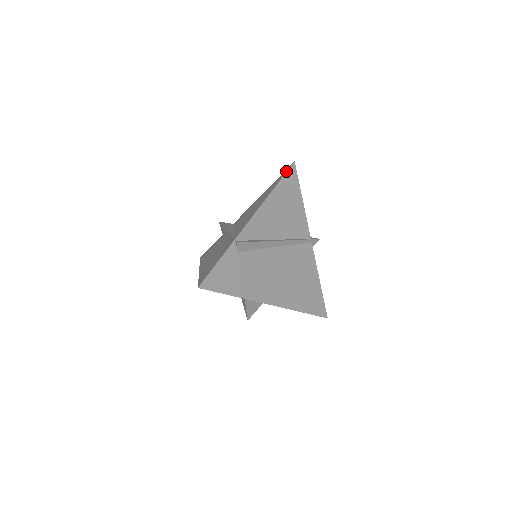
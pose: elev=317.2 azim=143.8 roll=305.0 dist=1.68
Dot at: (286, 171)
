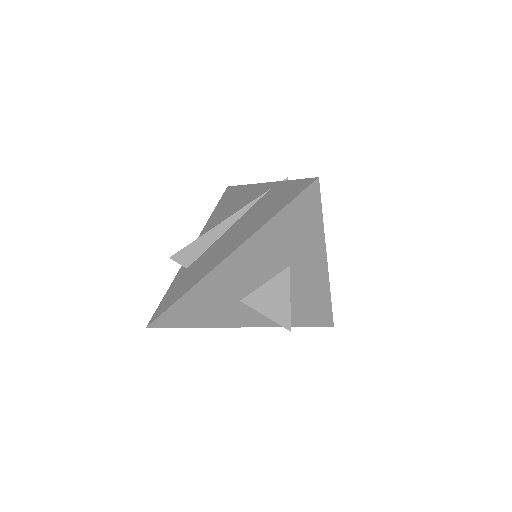
Dot at: (231, 187)
